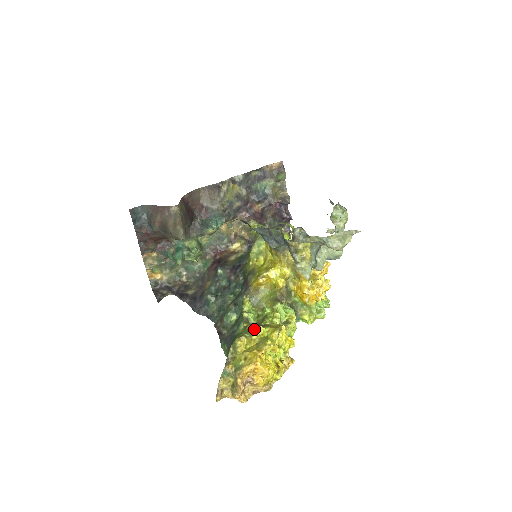
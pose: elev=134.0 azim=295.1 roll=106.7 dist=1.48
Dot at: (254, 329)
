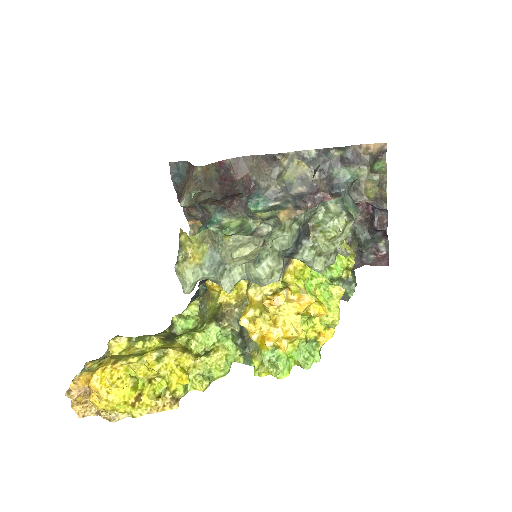
Dot at: (148, 337)
